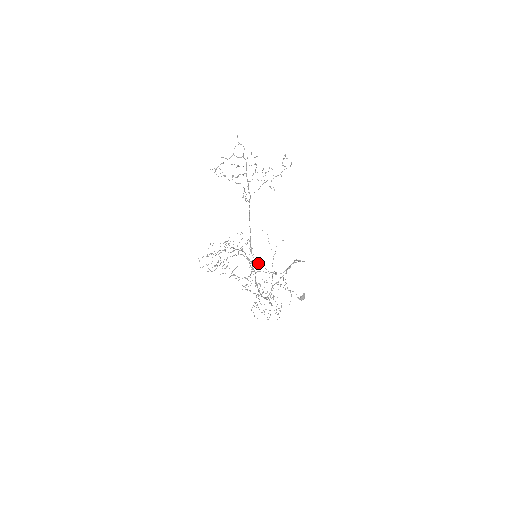
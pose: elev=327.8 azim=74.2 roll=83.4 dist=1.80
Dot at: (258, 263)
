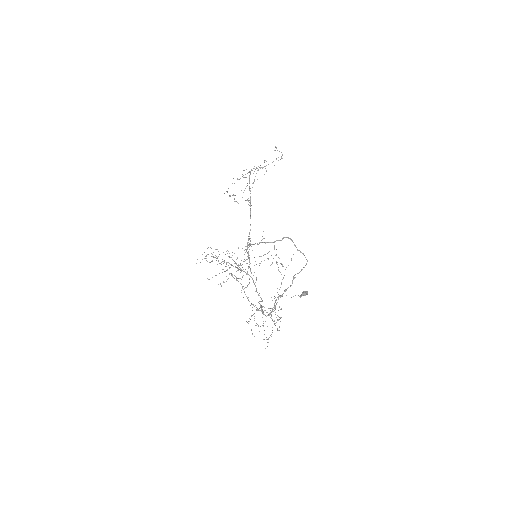
Dot at: (252, 244)
